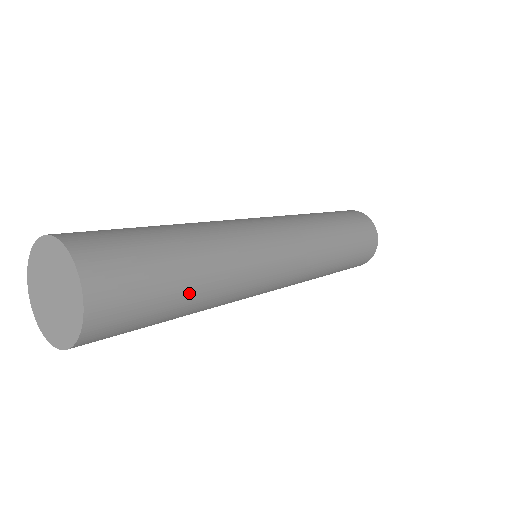
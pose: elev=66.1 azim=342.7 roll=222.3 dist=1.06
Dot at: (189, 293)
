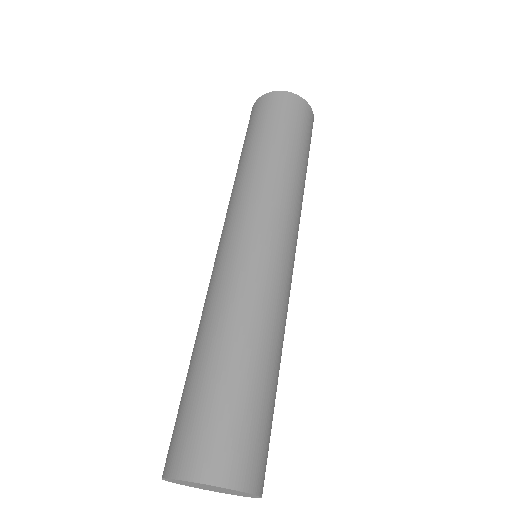
Dot at: (275, 379)
